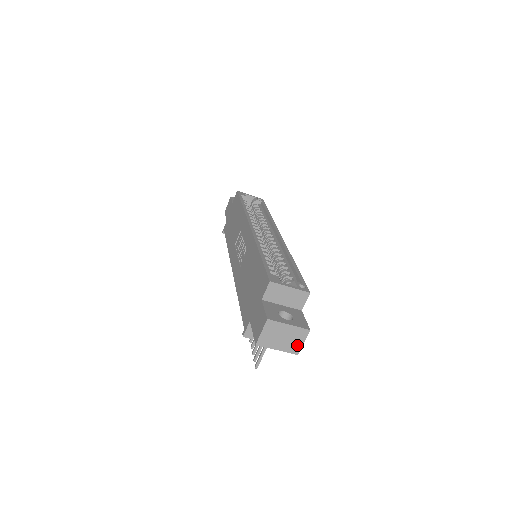
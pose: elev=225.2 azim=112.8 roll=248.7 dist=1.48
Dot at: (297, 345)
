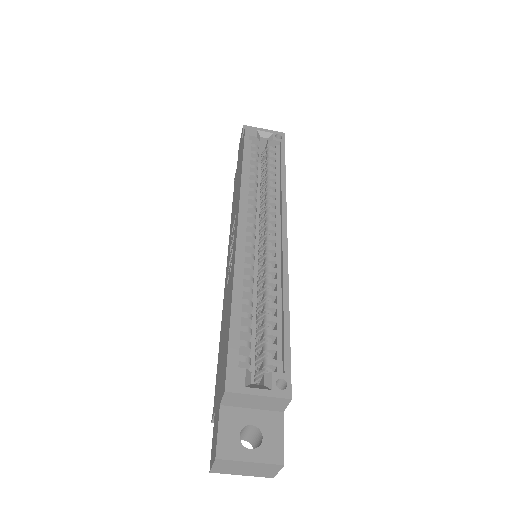
Dot at: (269, 473)
